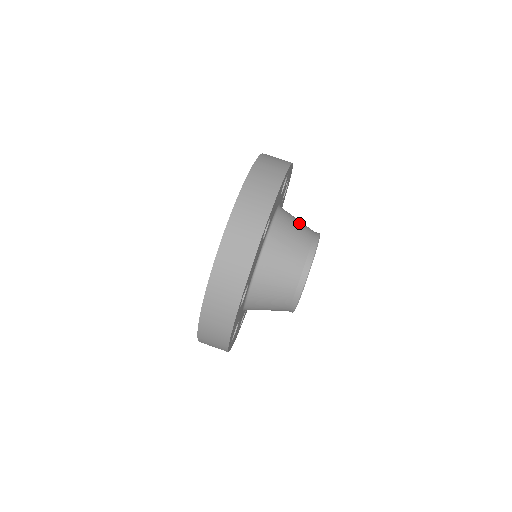
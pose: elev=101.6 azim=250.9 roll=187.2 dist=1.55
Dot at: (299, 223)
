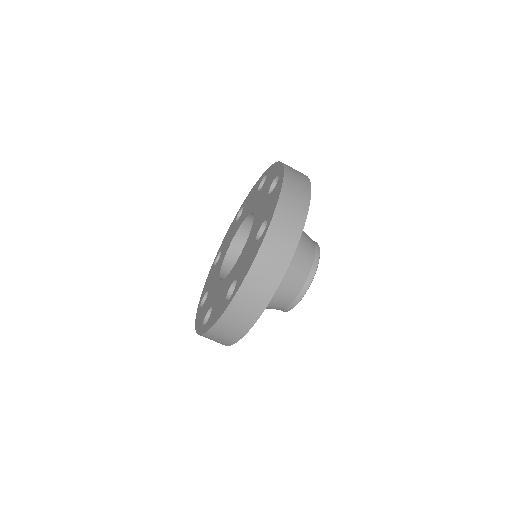
Dot at: (284, 291)
